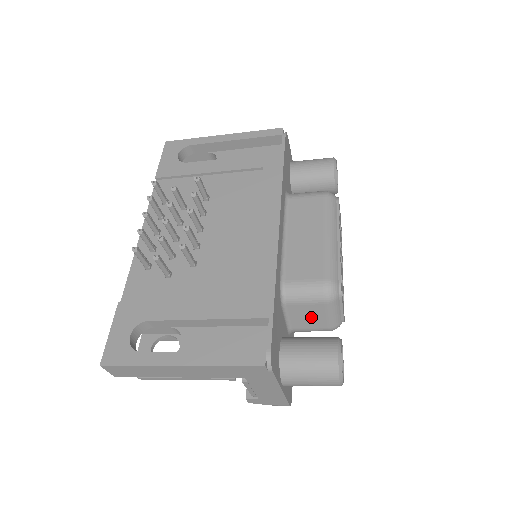
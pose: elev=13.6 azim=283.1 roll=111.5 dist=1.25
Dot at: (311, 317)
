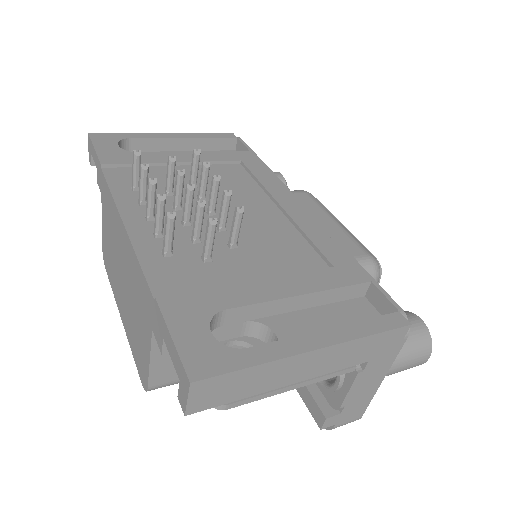
Dot at: occluded
